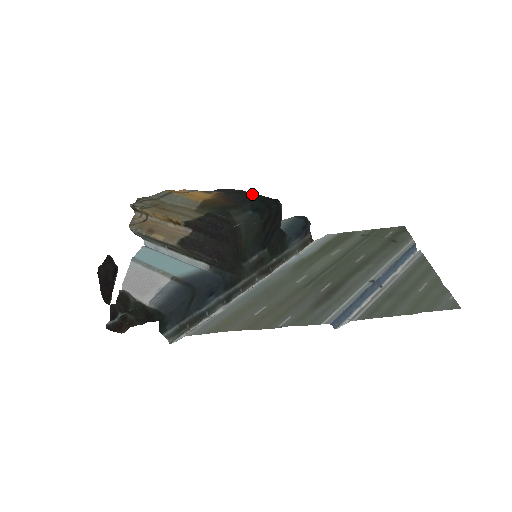
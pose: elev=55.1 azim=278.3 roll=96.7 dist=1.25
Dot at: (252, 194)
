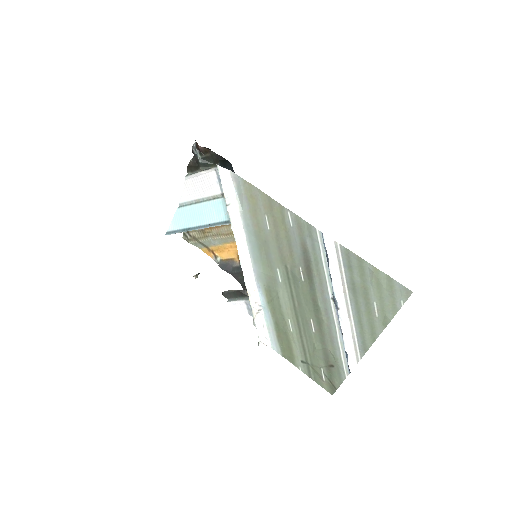
Dot at: occluded
